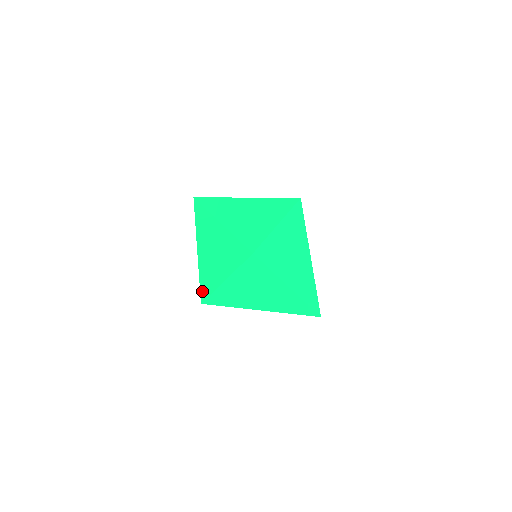
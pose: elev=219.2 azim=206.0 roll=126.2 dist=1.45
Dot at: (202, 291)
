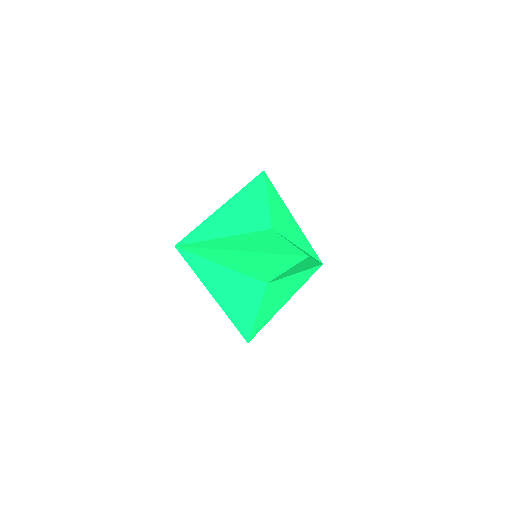
Dot at: (243, 334)
